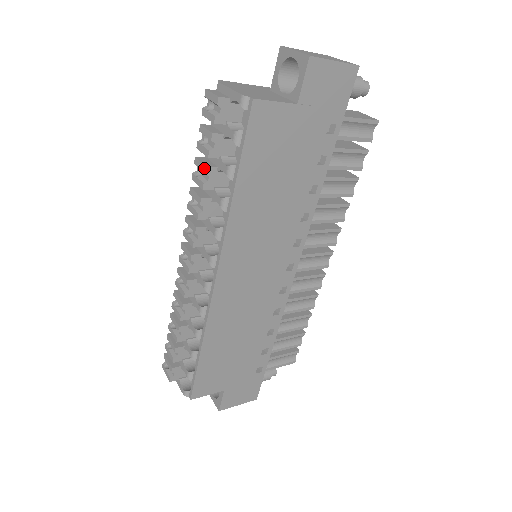
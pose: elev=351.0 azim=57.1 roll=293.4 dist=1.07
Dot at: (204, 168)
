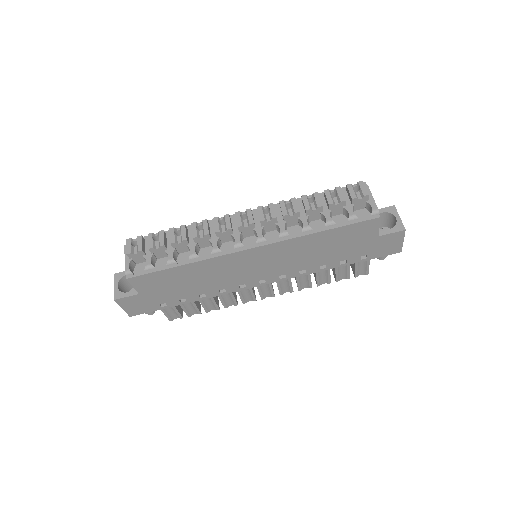
Dot at: (320, 204)
